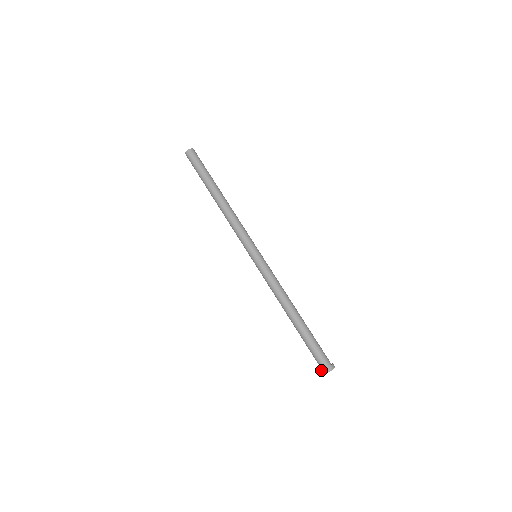
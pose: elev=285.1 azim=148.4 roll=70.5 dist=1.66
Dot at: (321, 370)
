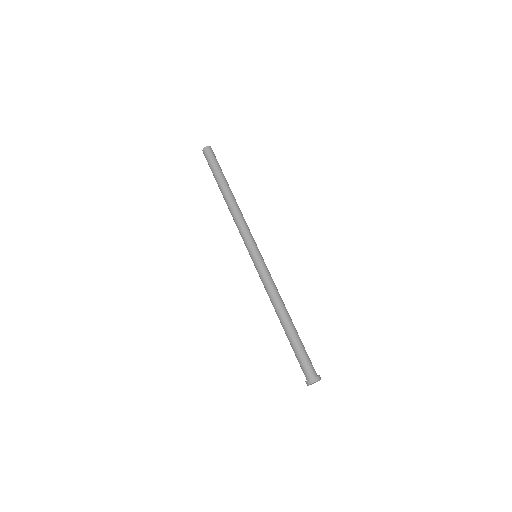
Dot at: (307, 380)
